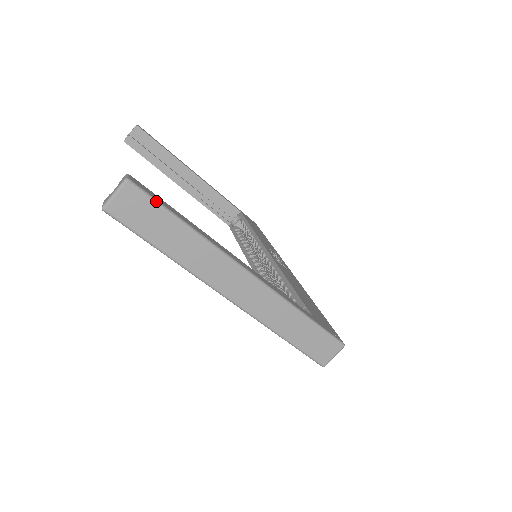
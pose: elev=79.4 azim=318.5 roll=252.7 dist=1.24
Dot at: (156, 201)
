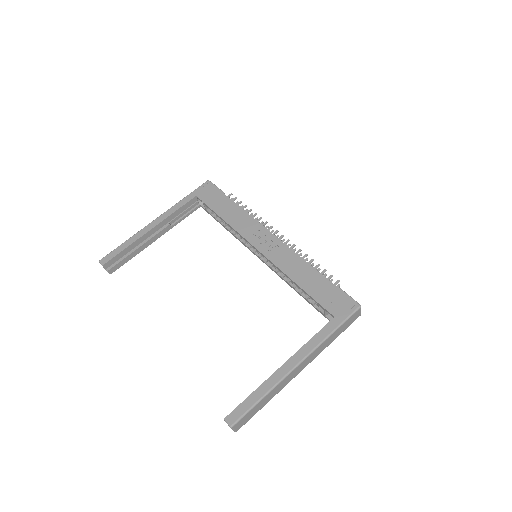
Dot at: (246, 413)
